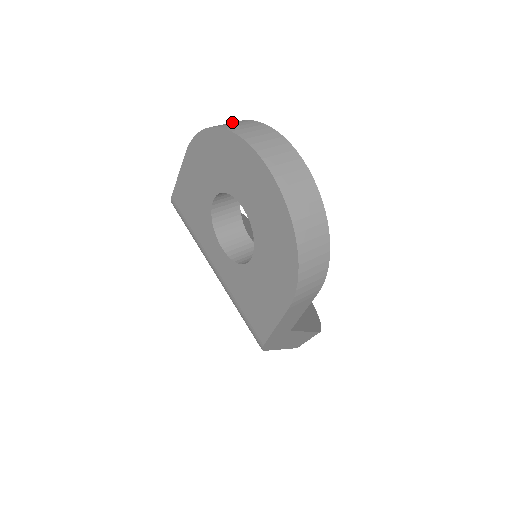
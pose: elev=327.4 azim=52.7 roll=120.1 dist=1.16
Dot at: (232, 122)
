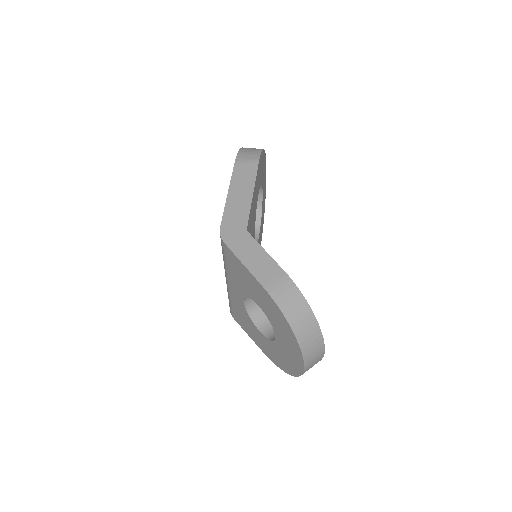
Dot at: (306, 316)
